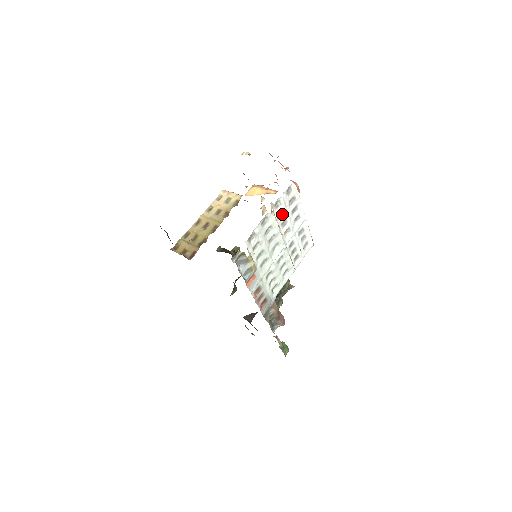
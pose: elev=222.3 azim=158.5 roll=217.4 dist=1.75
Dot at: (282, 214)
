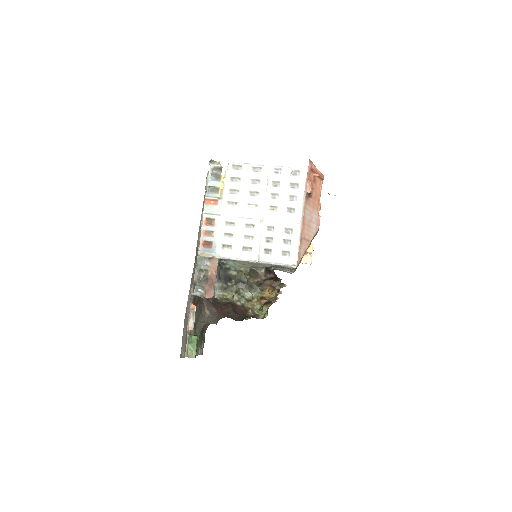
Dot at: (278, 185)
